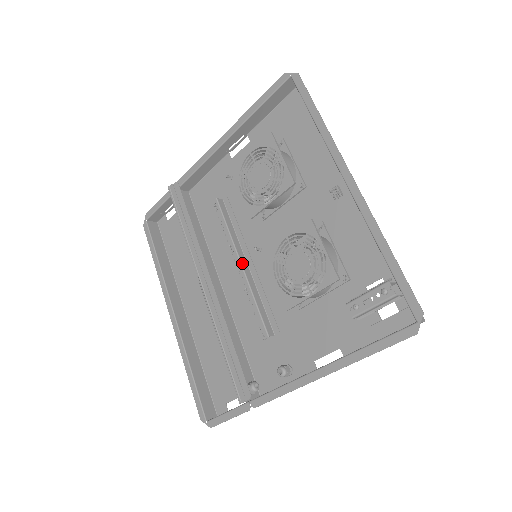
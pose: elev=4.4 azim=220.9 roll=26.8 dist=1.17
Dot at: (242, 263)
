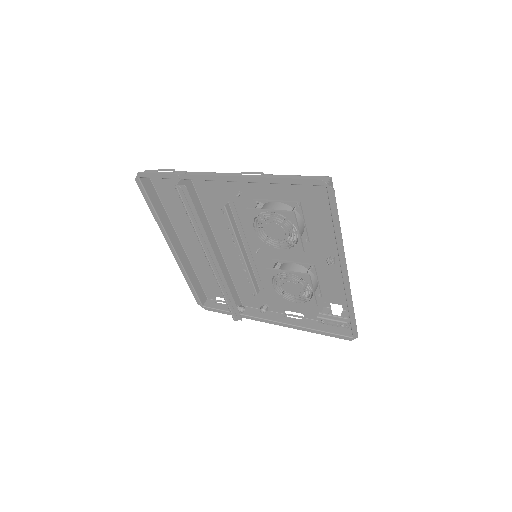
Dot at: (243, 254)
